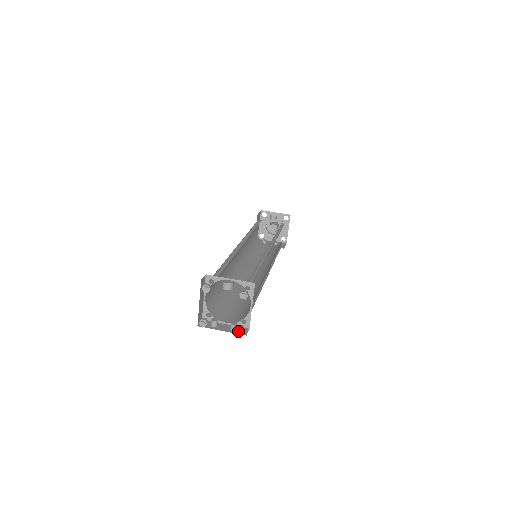
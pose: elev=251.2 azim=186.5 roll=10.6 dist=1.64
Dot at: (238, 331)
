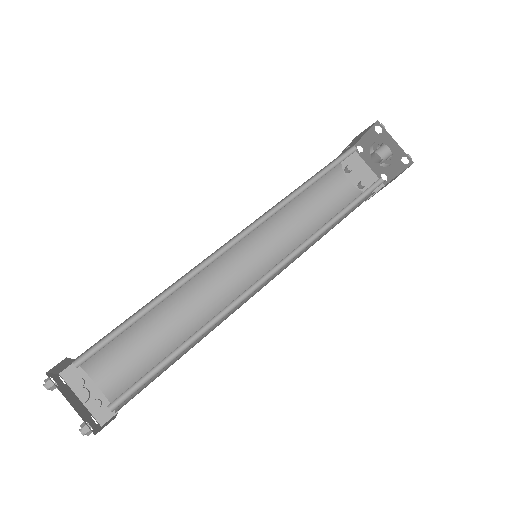
Dot at: occluded
